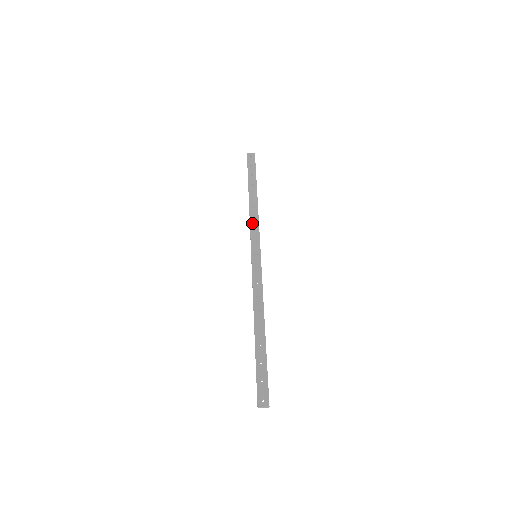
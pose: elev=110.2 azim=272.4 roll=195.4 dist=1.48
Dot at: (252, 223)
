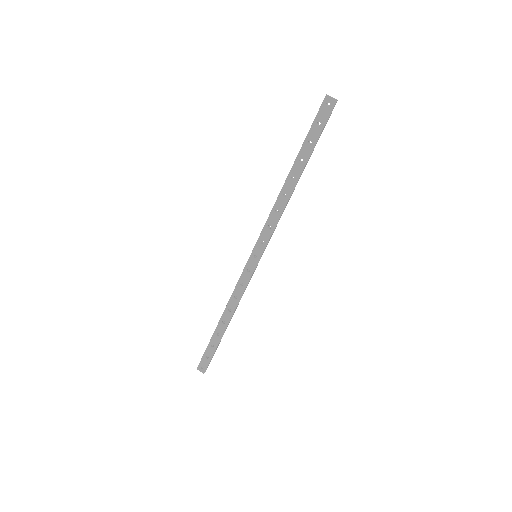
Dot at: (271, 217)
